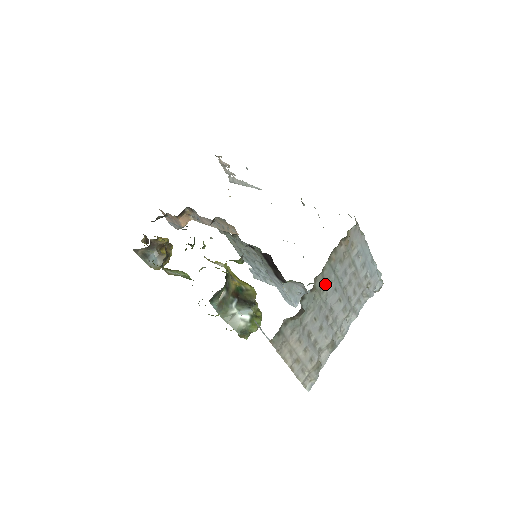
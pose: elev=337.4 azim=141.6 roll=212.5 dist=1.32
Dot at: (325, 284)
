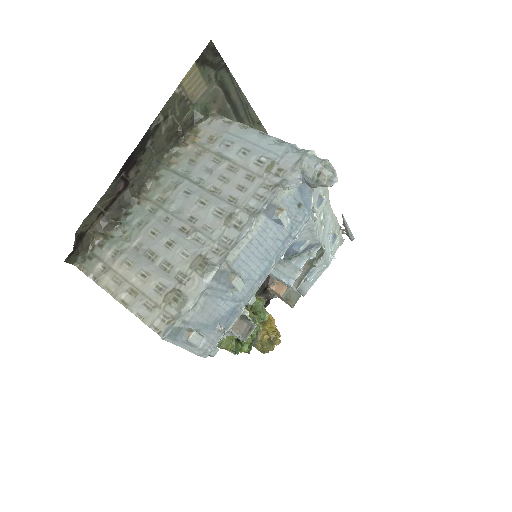
Dot at: (165, 191)
